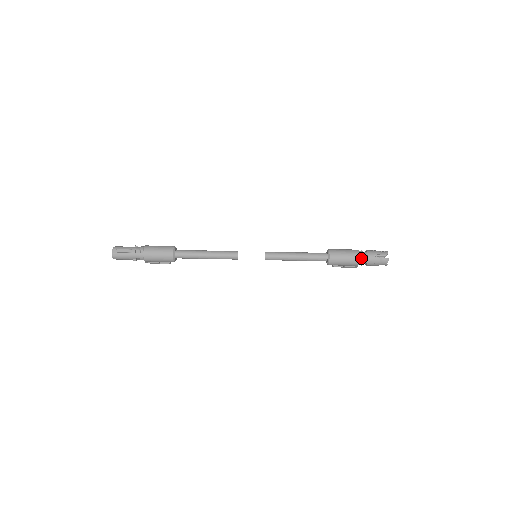
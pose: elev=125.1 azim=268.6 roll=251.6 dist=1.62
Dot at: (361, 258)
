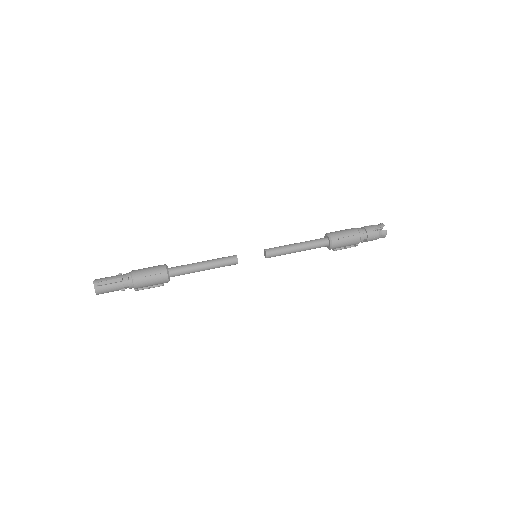
Dot at: (361, 235)
